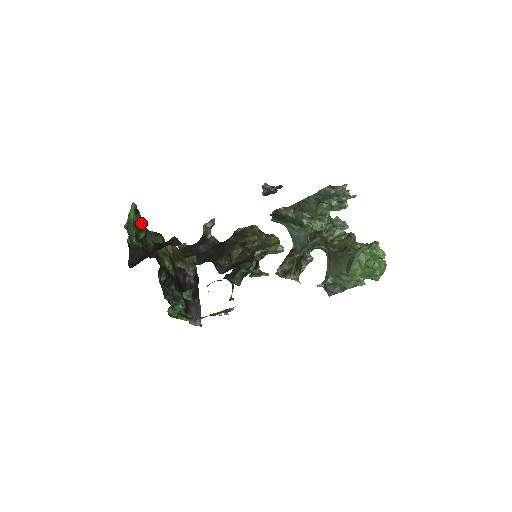
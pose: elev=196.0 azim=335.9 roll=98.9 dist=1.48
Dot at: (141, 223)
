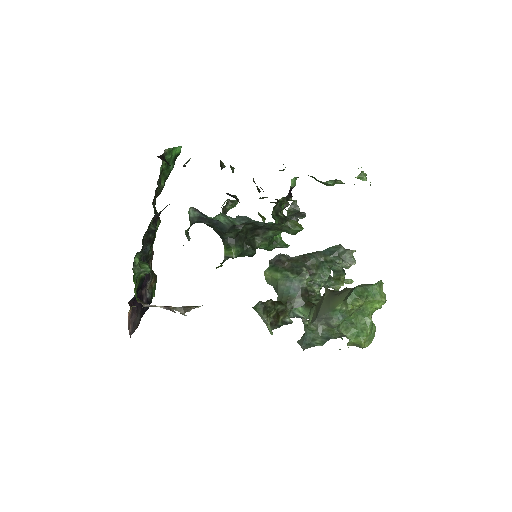
Dot at: (170, 172)
